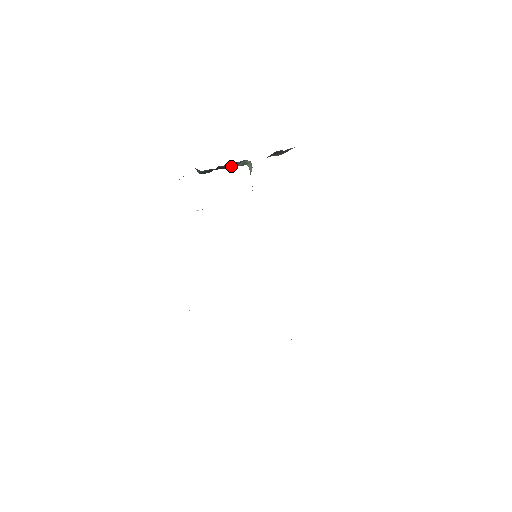
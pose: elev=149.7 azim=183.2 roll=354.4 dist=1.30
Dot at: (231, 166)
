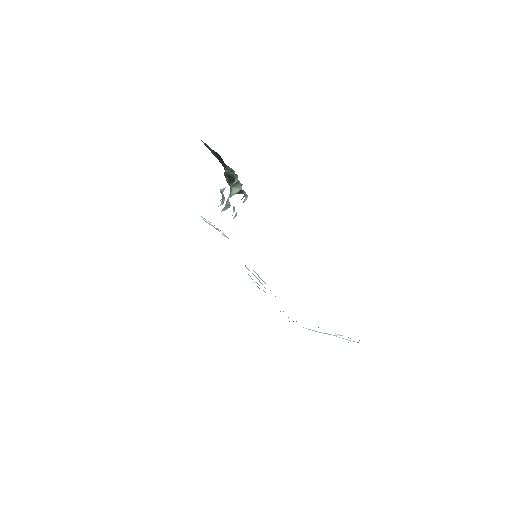
Dot at: (230, 182)
